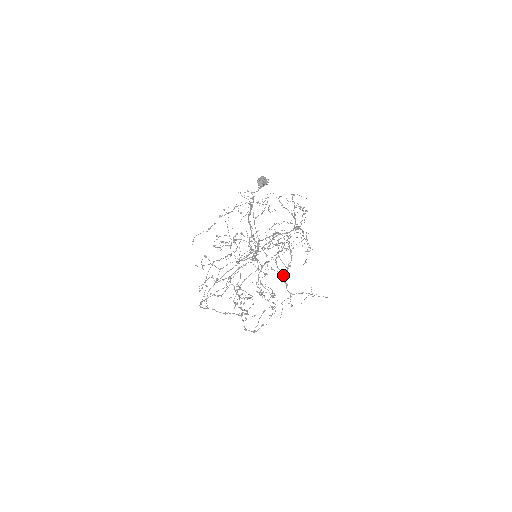
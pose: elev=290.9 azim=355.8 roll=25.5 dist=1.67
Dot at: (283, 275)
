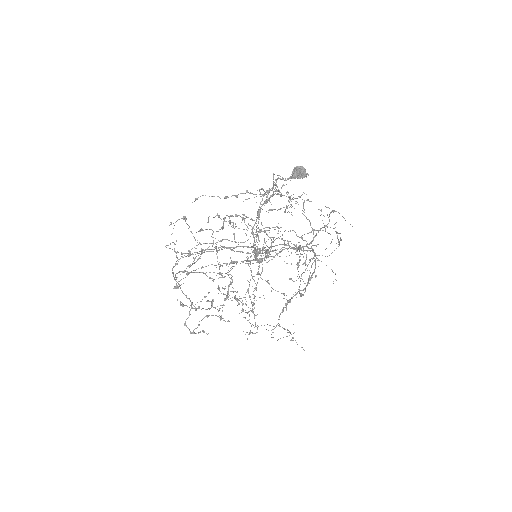
Dot at: occluded
